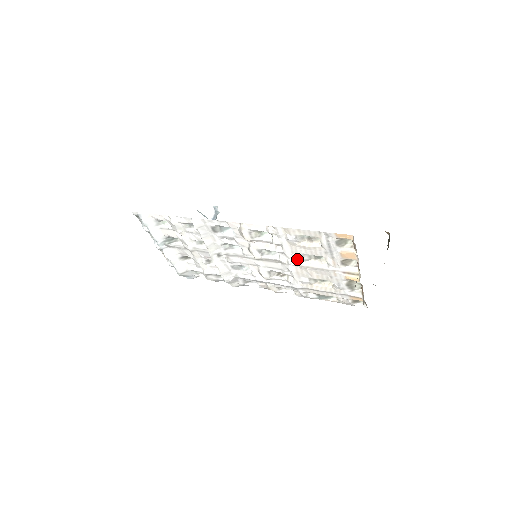
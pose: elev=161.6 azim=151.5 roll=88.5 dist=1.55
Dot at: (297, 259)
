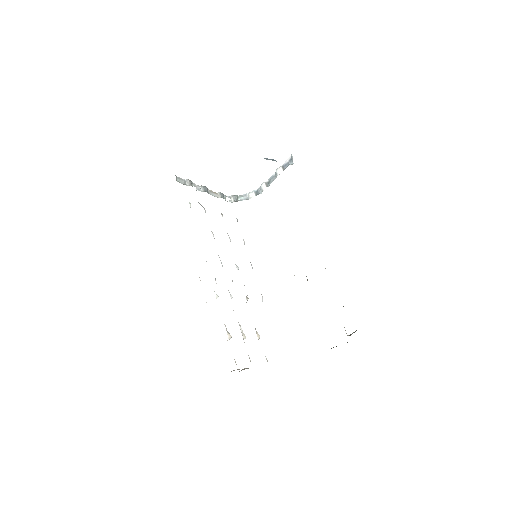
Dot at: occluded
